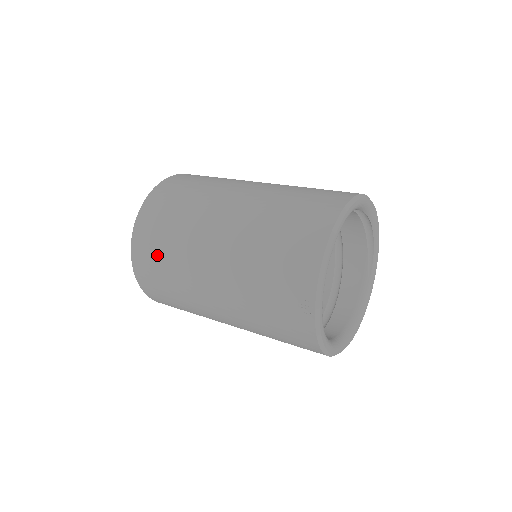
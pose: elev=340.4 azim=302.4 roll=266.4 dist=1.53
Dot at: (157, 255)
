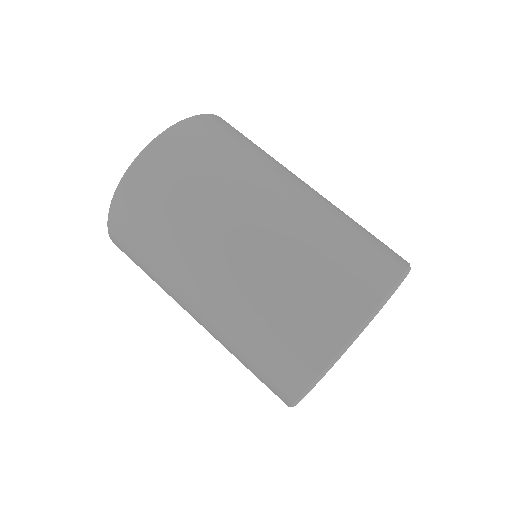
Dot at: (139, 266)
